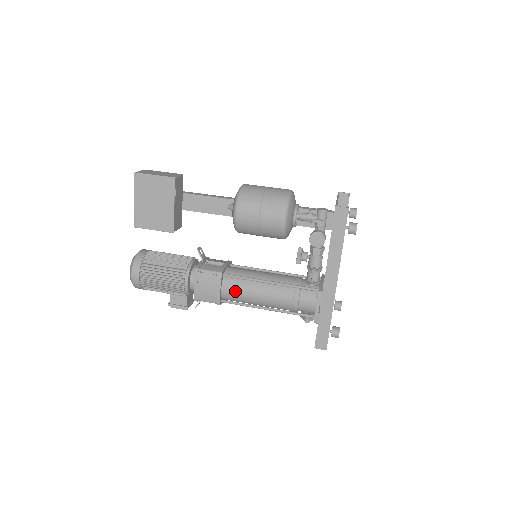
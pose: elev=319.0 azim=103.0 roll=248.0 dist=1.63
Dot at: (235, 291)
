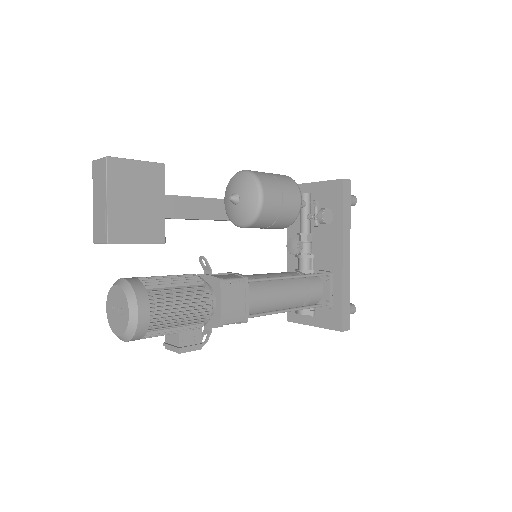
Dot at: (260, 297)
